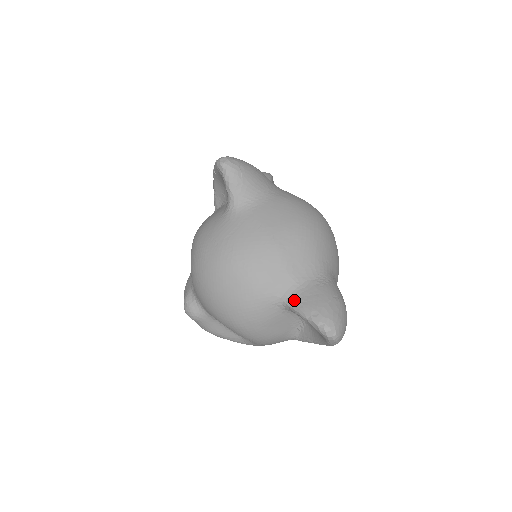
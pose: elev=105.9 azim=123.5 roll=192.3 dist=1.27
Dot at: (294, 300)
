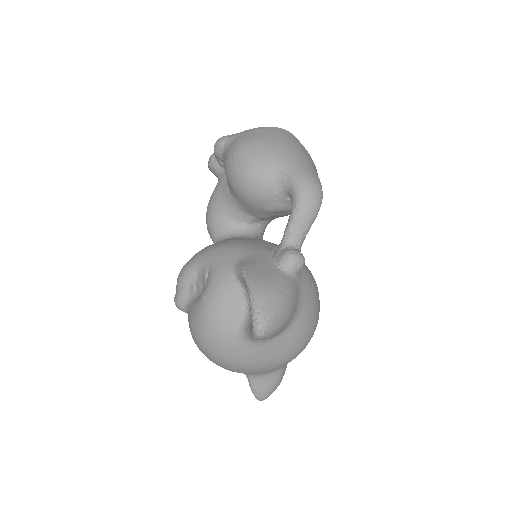
Dot at: (252, 381)
